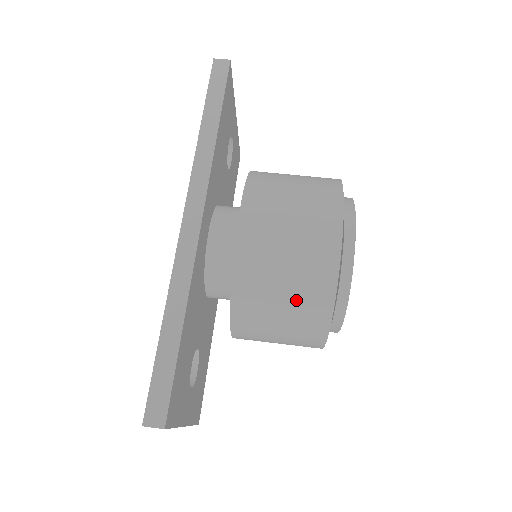
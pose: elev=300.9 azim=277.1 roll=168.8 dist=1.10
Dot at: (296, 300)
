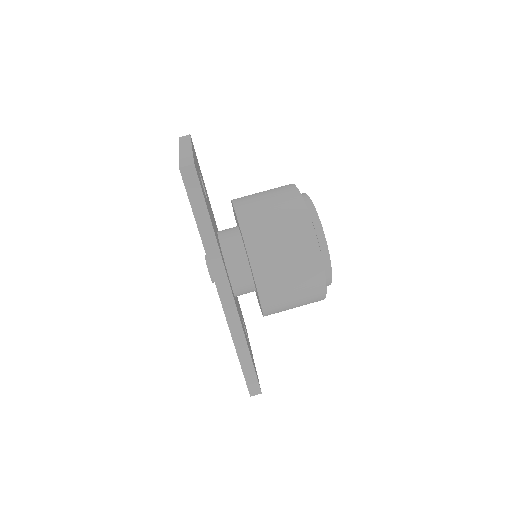
Dot at: (303, 304)
